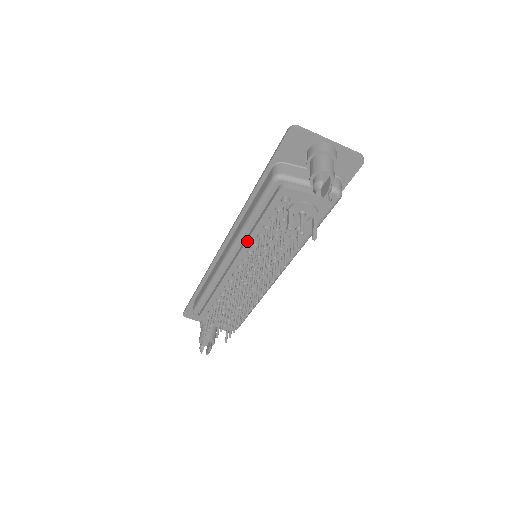
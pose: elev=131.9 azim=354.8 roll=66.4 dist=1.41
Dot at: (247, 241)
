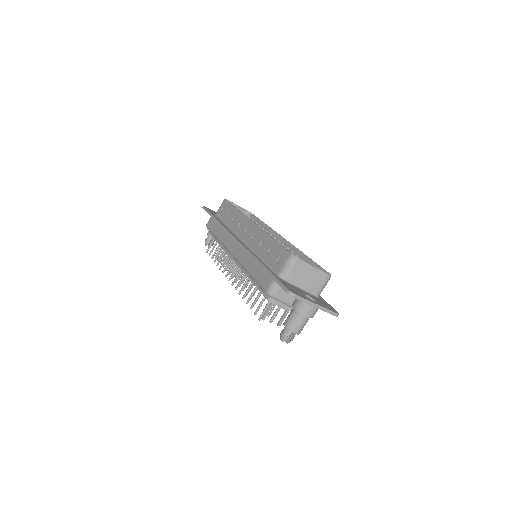
Dot at: (244, 273)
